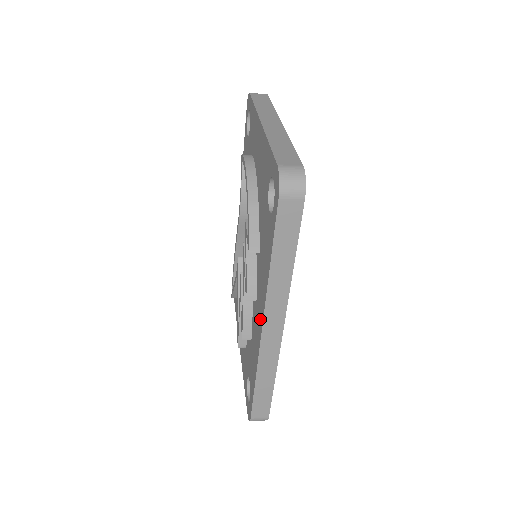
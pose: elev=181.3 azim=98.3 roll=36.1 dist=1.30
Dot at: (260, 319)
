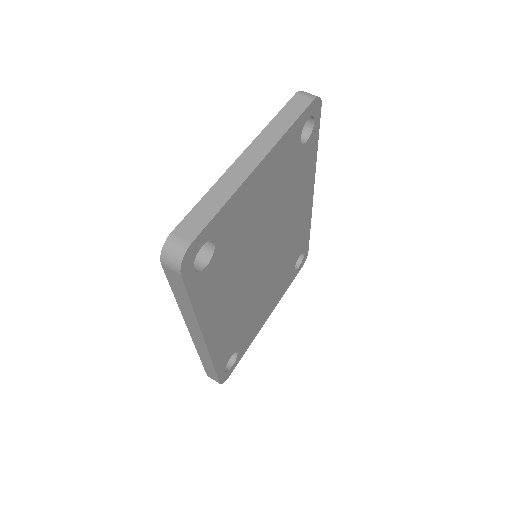
Dot at: occluded
